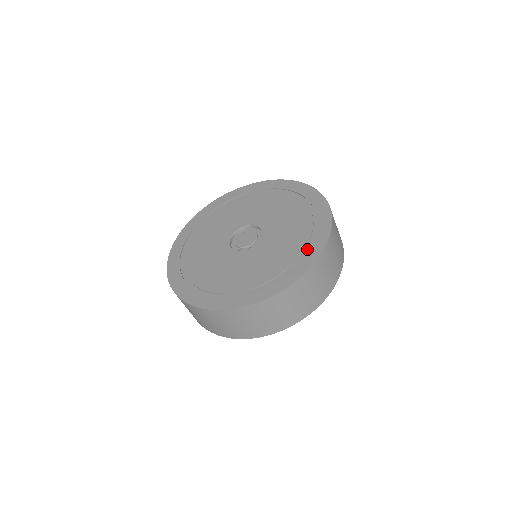
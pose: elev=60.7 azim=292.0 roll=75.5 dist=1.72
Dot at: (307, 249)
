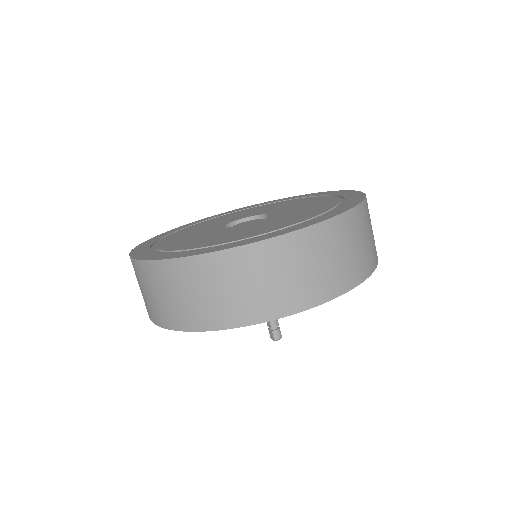
Dot at: occluded
